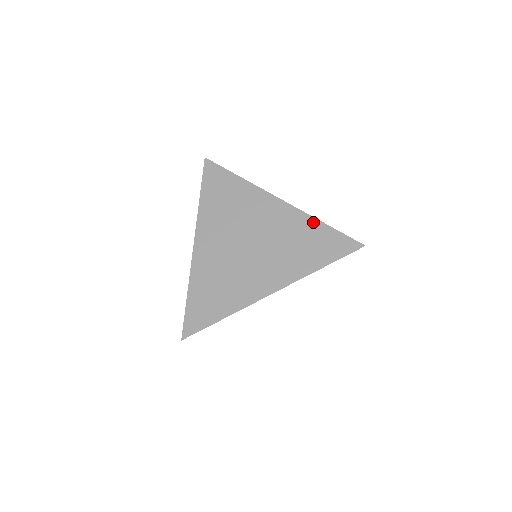
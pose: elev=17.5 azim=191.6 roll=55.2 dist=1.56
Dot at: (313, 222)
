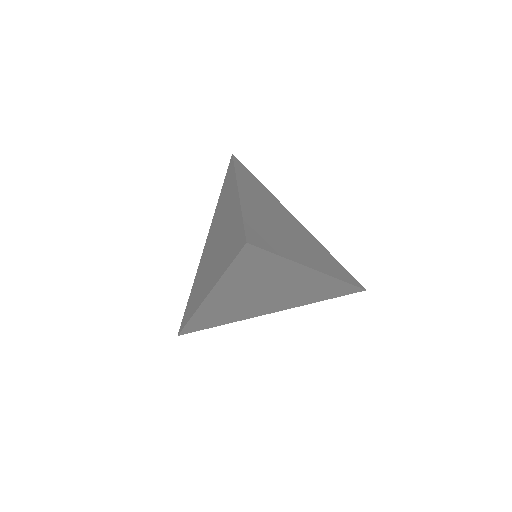
Dot at: (327, 251)
